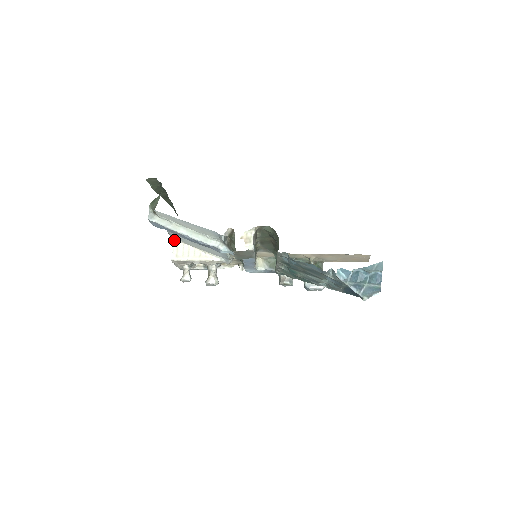
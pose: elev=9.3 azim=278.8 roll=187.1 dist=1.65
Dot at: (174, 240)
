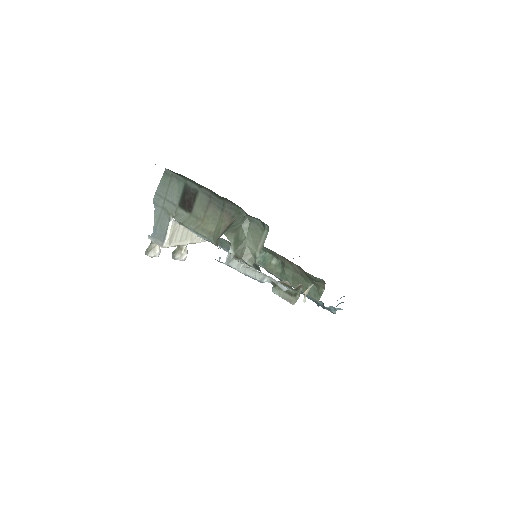
Dot at: (172, 221)
